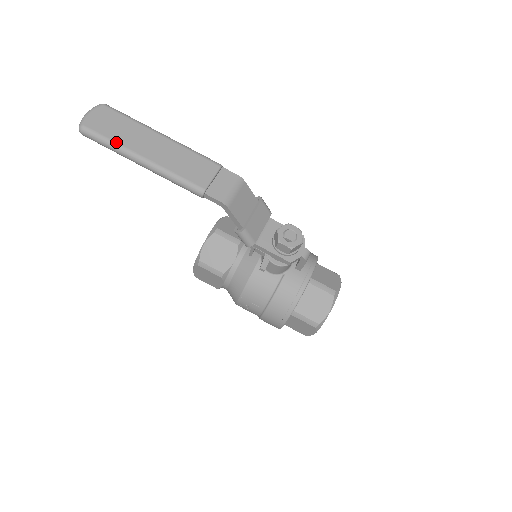
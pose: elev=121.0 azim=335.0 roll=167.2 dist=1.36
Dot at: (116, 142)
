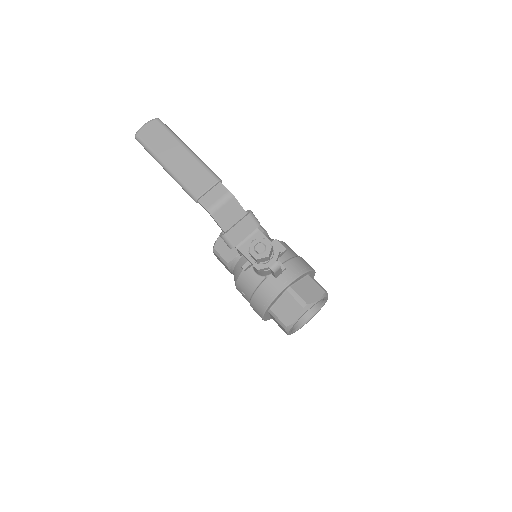
Dot at: (153, 150)
